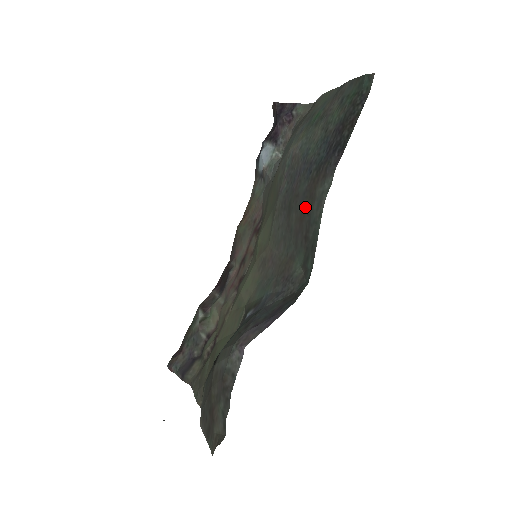
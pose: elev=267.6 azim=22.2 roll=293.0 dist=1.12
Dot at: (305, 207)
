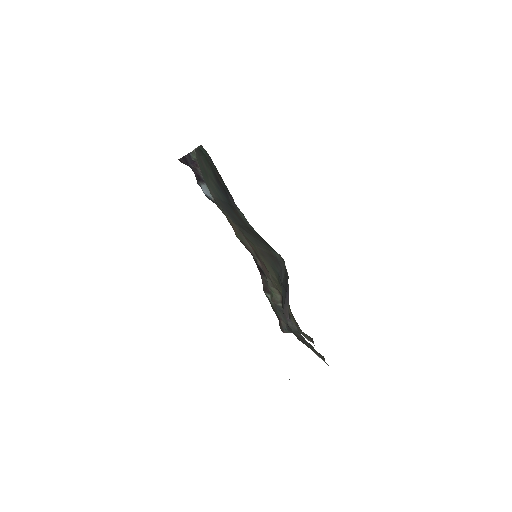
Dot at: (246, 227)
